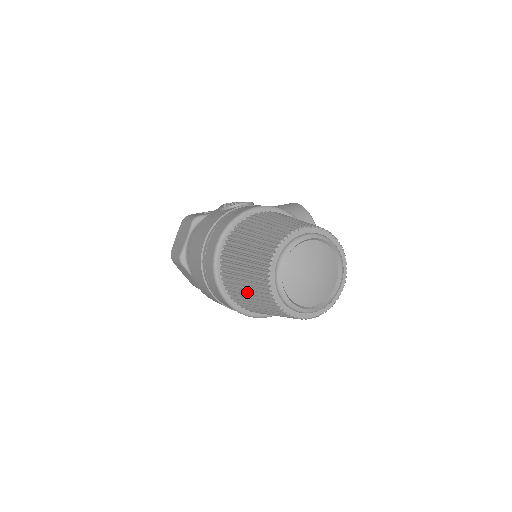
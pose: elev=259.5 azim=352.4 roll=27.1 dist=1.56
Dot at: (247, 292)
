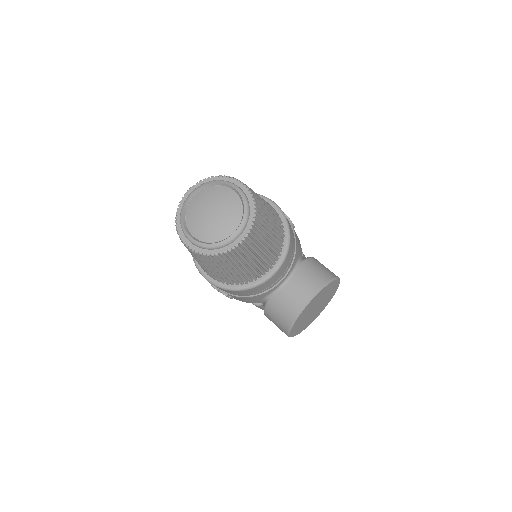
Dot at: occluded
